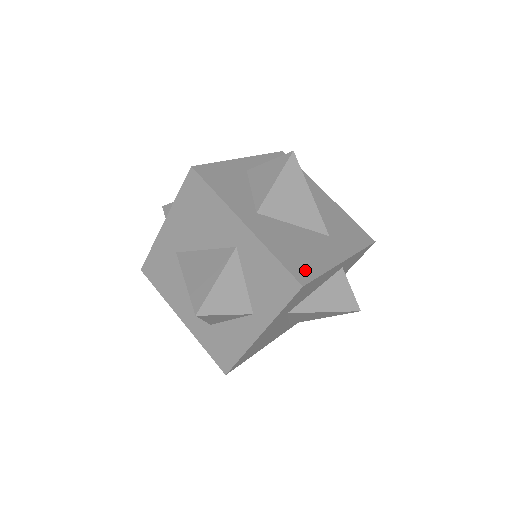
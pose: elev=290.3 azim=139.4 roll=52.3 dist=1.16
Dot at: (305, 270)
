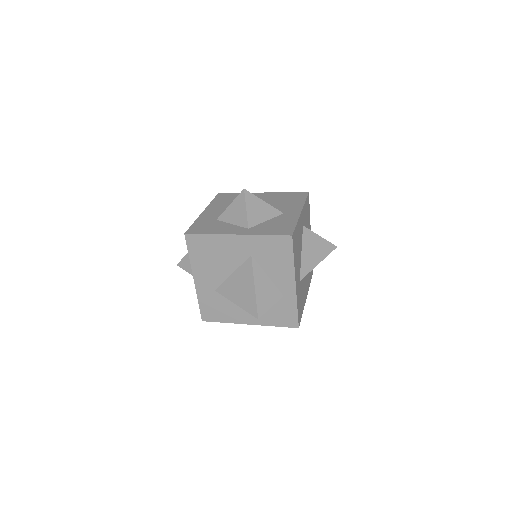
Dot at: (295, 244)
